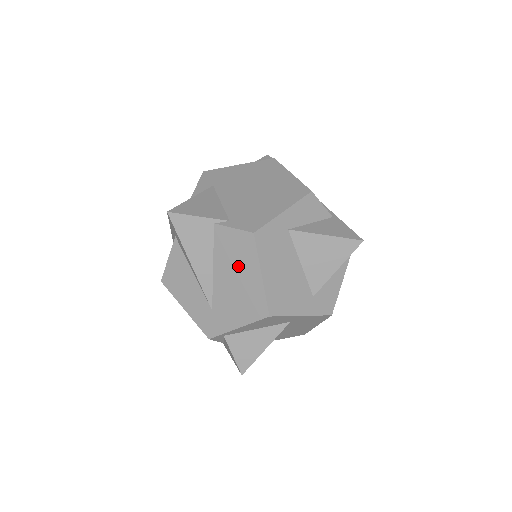
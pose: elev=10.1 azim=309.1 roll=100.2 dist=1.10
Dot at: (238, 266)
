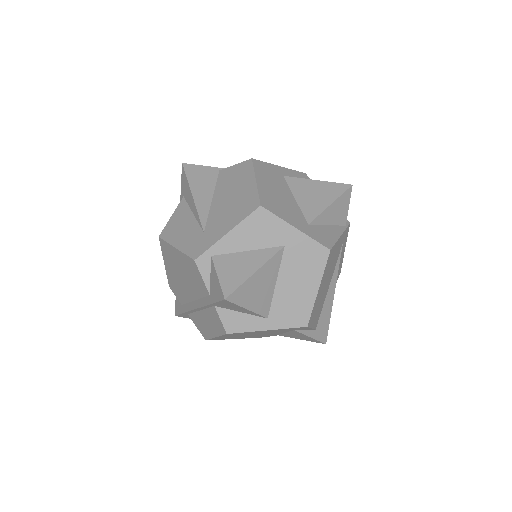
Dot at: (235, 186)
